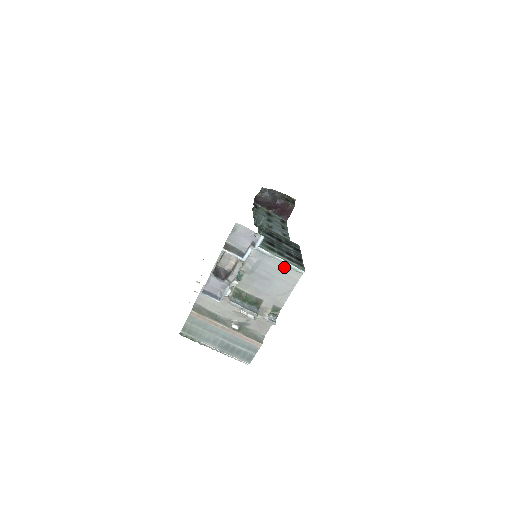
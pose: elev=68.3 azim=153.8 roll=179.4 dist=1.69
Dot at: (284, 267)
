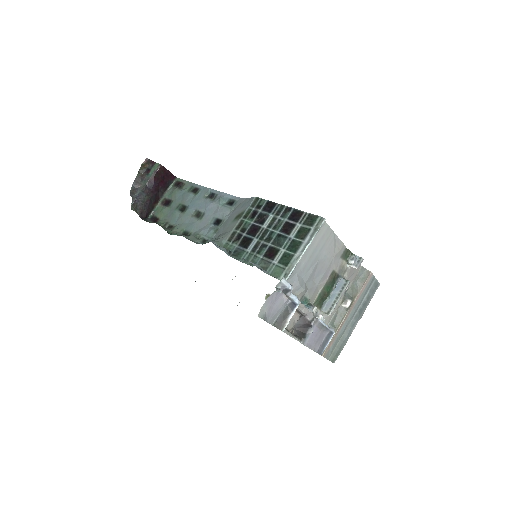
Dot at: (311, 245)
